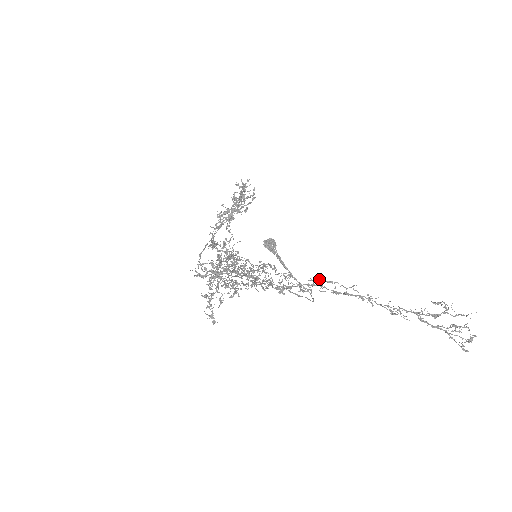
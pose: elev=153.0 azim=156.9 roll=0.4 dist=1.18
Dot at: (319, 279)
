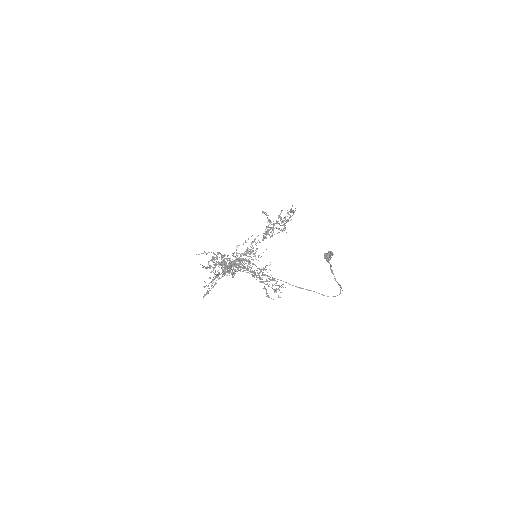
Dot at: (237, 259)
